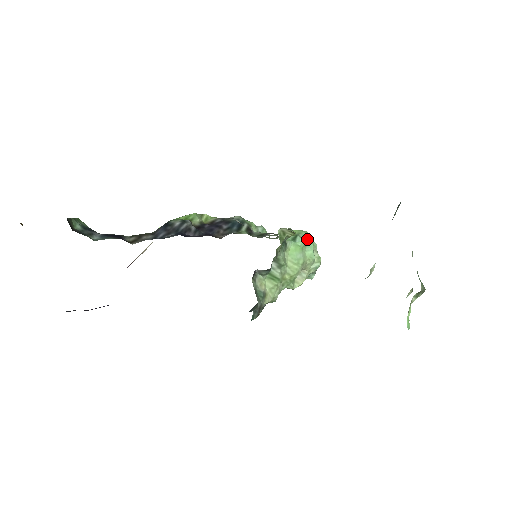
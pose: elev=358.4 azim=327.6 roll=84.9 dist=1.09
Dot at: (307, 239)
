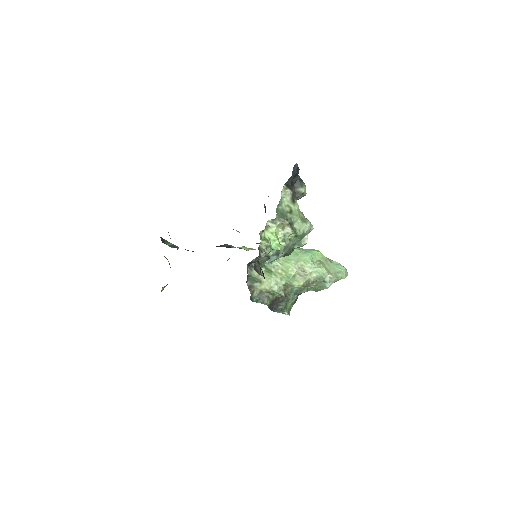
Dot at: (309, 251)
